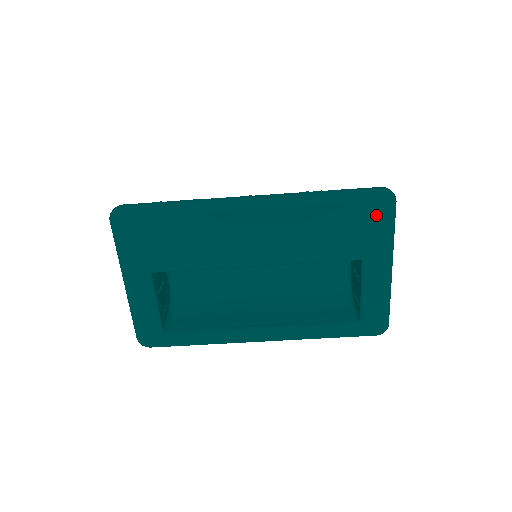
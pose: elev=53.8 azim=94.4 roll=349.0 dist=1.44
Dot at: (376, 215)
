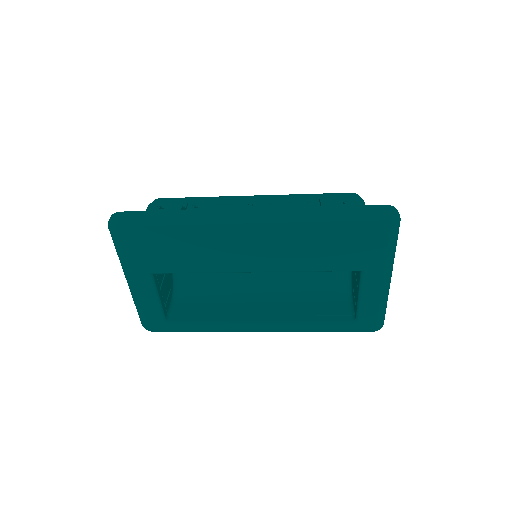
Dot at: (378, 233)
